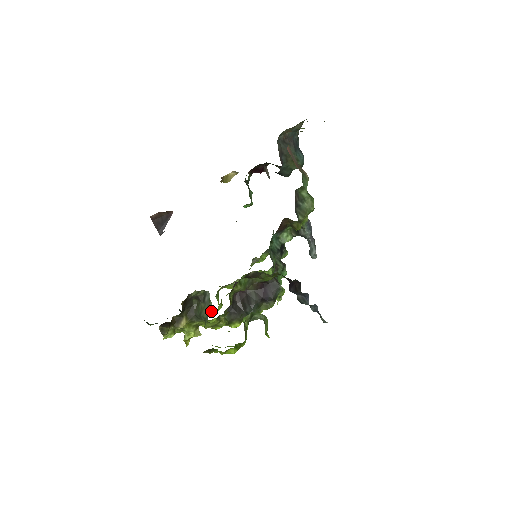
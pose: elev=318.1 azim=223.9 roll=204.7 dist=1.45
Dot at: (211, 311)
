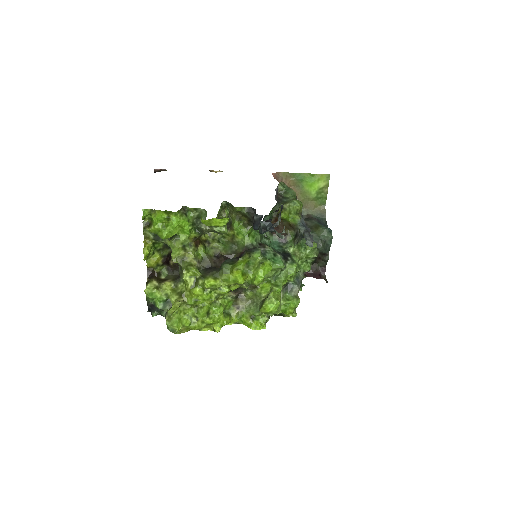
Dot at: occluded
